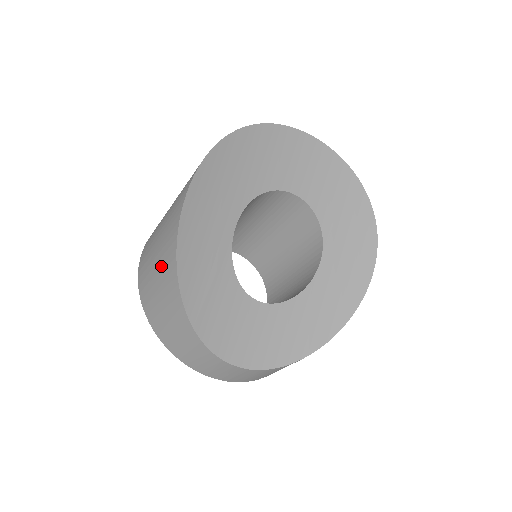
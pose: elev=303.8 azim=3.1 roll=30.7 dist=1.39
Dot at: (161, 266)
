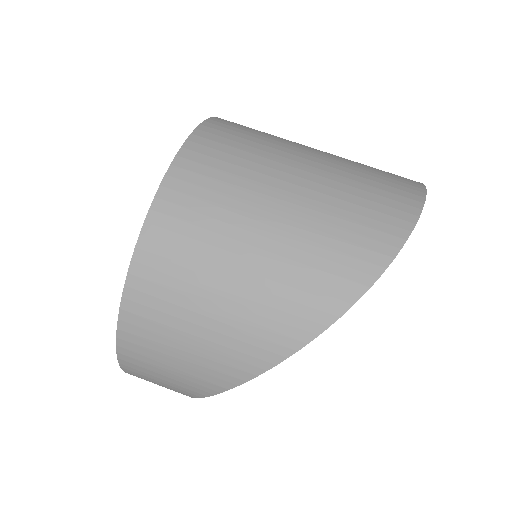
Dot at: (219, 344)
